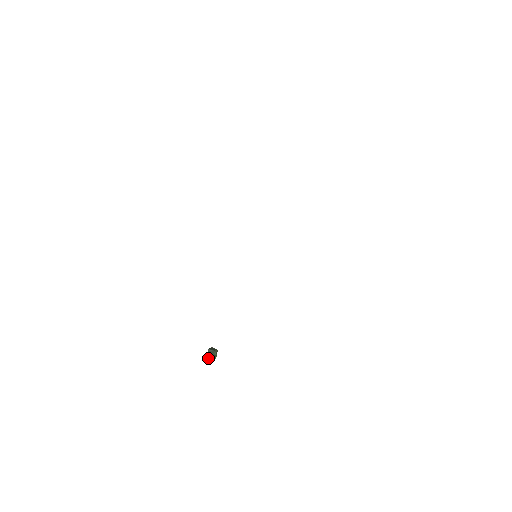
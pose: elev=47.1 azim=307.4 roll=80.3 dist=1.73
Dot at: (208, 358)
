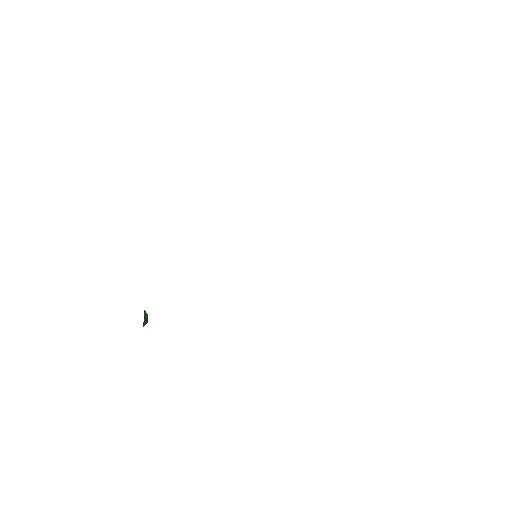
Dot at: (143, 322)
